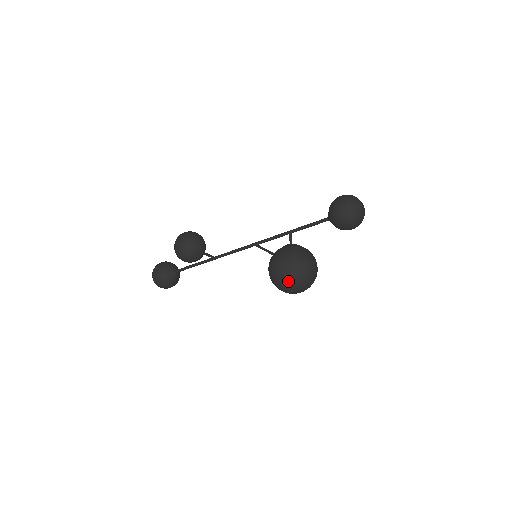
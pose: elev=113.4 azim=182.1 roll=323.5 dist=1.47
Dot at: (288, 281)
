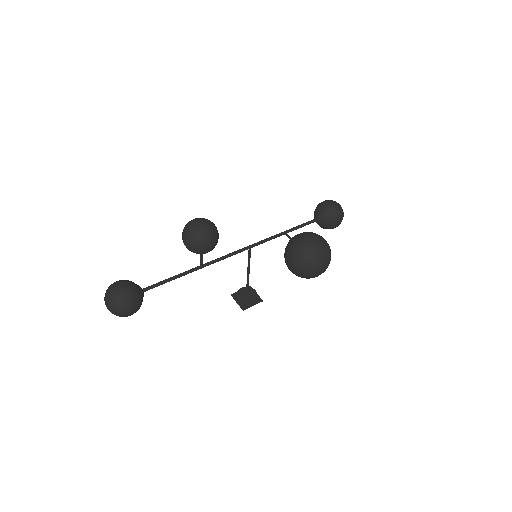
Dot at: (323, 253)
